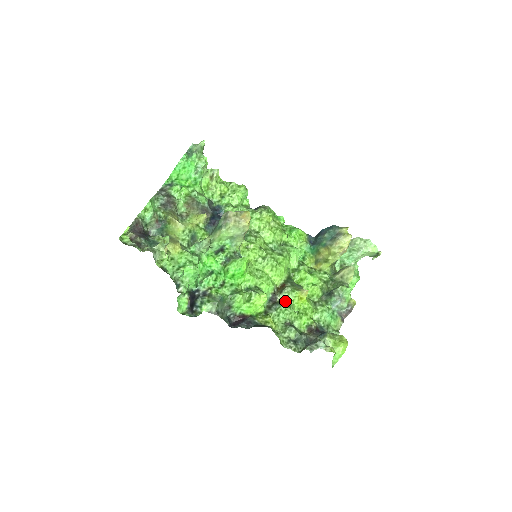
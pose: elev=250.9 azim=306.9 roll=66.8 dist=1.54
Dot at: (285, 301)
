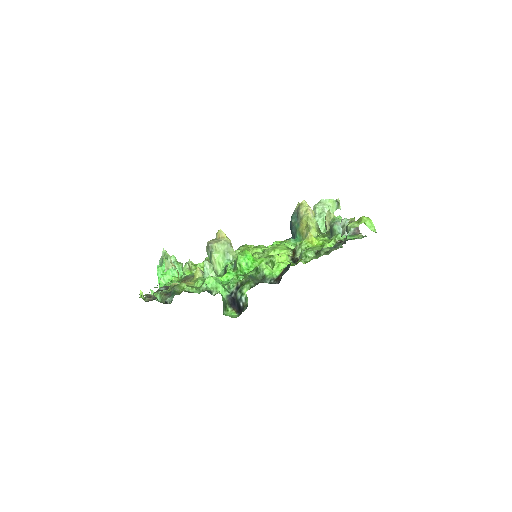
Dot at: occluded
